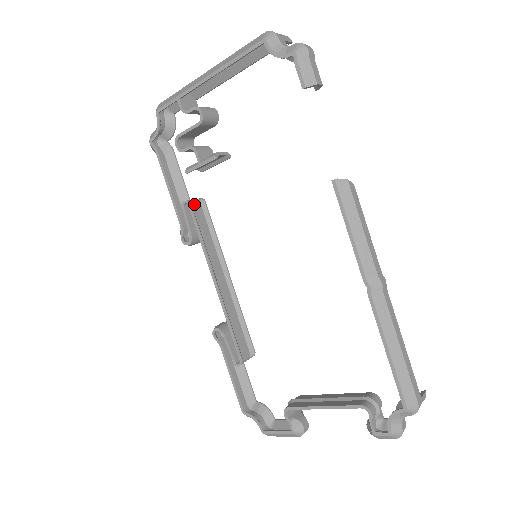
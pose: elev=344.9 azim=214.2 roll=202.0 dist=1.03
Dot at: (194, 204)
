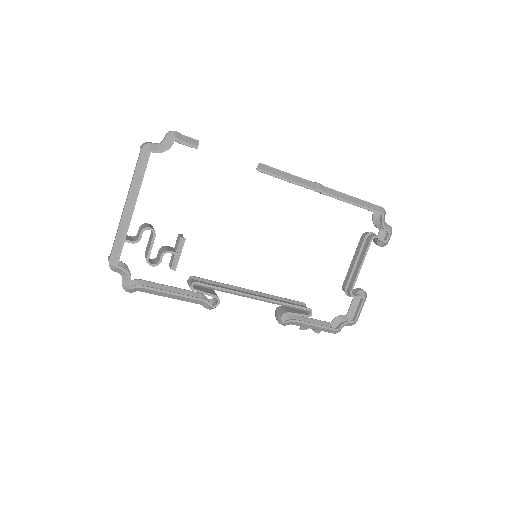
Dot at: occluded
